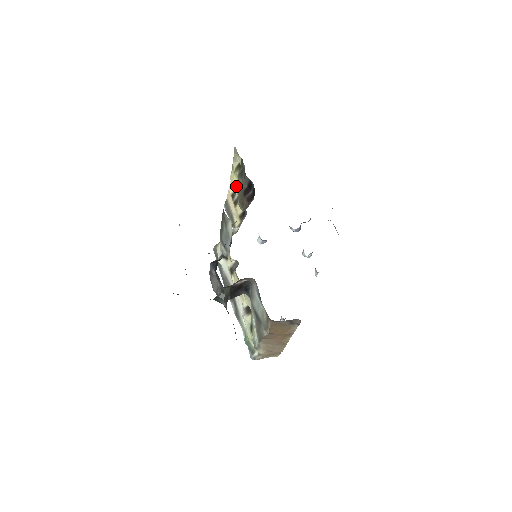
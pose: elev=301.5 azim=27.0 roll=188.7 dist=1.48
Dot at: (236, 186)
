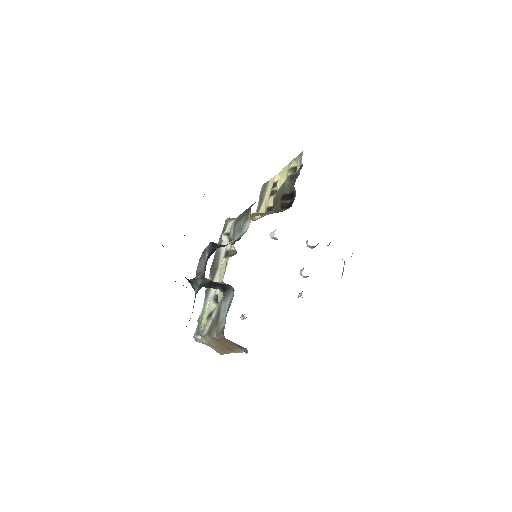
Dot at: (282, 182)
